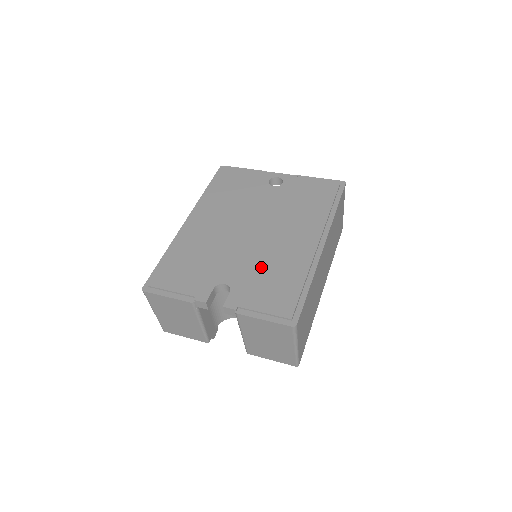
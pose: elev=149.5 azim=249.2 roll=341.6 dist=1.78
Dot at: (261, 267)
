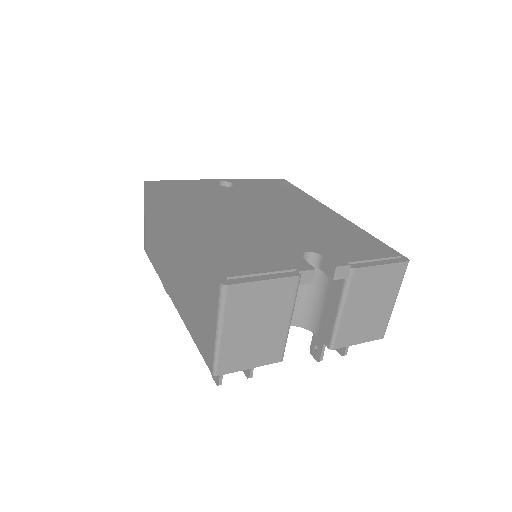
Dot at: (316, 233)
